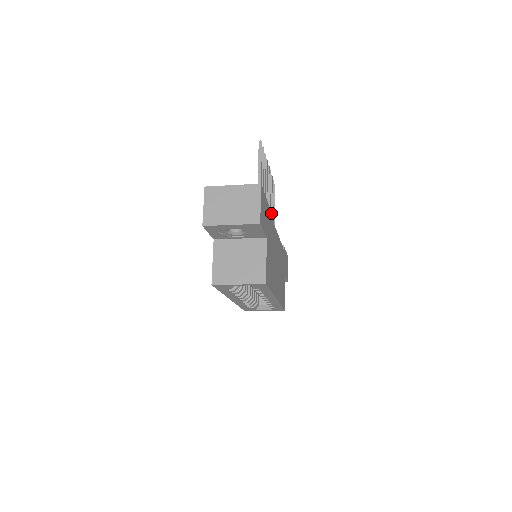
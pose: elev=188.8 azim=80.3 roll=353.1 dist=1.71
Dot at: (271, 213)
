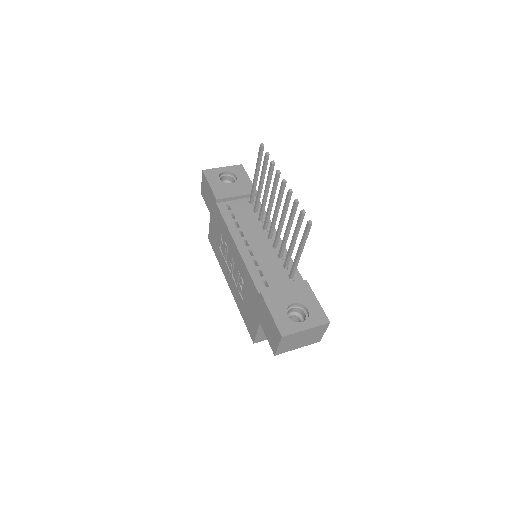
Dot at: (266, 200)
